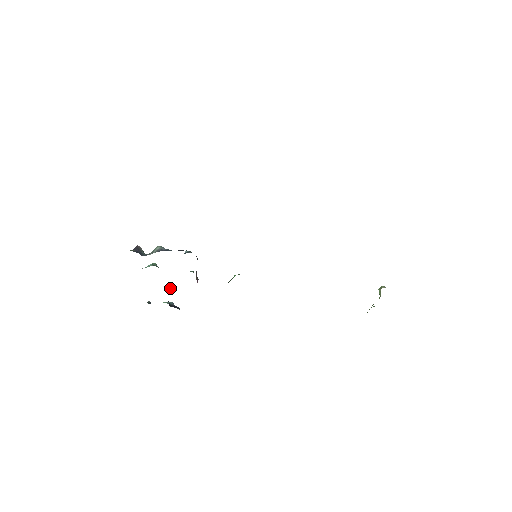
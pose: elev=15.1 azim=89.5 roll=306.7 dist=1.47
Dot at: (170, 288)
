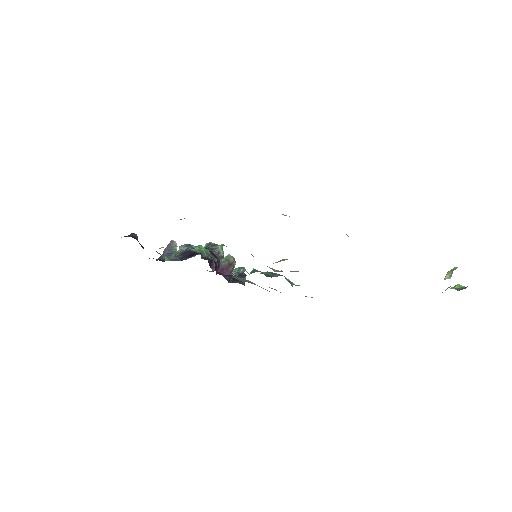
Dot at: occluded
